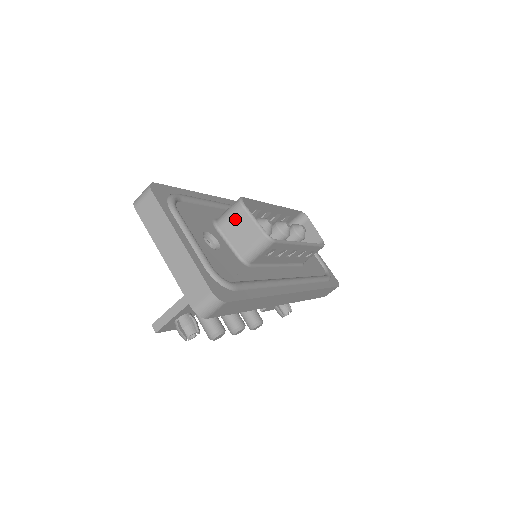
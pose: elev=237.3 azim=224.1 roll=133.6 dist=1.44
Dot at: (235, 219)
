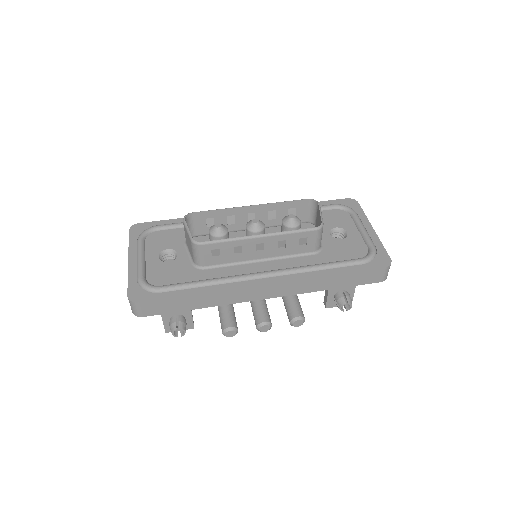
Dot at: (185, 233)
